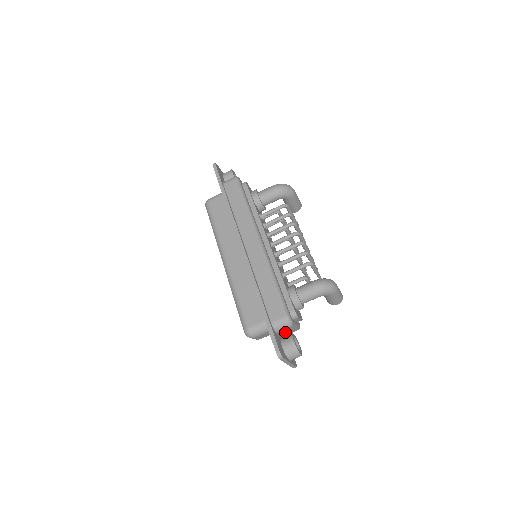
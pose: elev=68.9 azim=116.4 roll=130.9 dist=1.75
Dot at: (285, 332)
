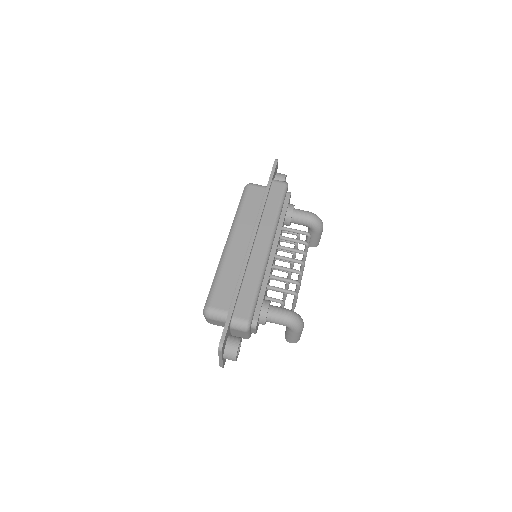
Dot at: (236, 333)
